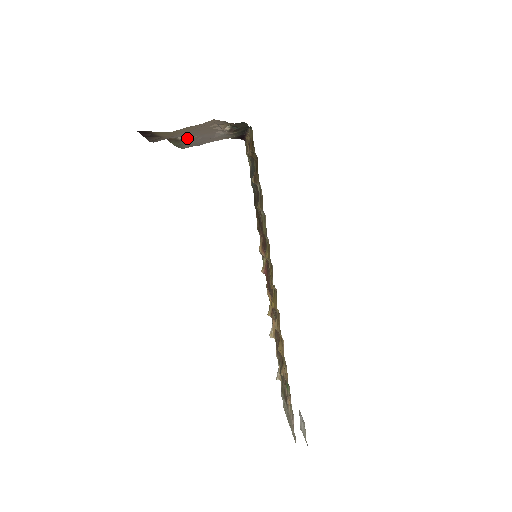
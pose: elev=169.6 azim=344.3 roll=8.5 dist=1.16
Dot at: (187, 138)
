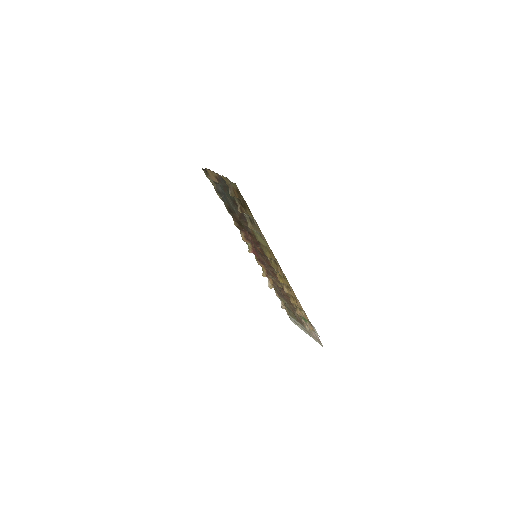
Dot at: occluded
